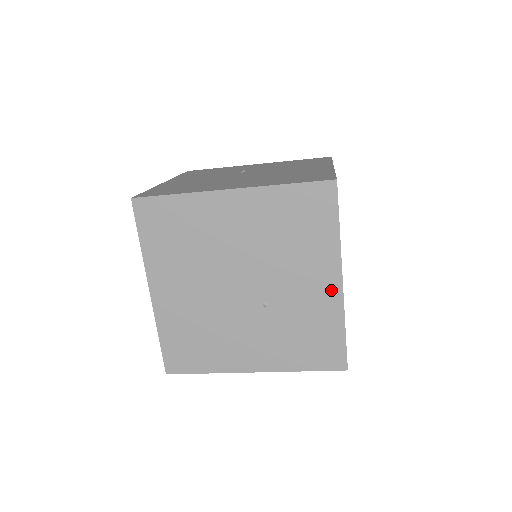
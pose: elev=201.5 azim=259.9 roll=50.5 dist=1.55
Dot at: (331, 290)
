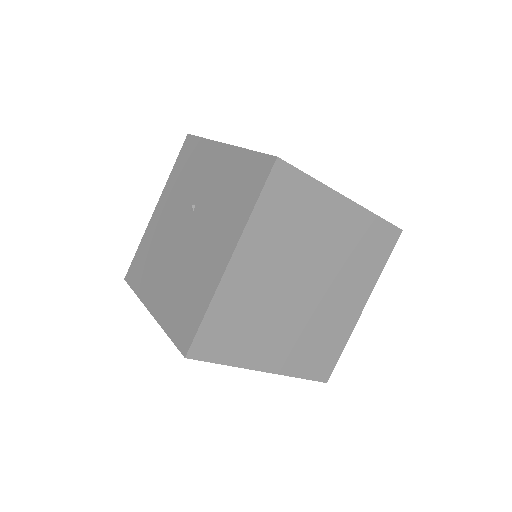
Dot at: occluded
